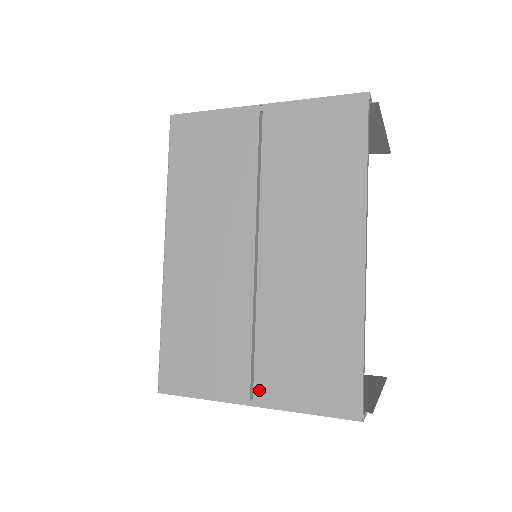
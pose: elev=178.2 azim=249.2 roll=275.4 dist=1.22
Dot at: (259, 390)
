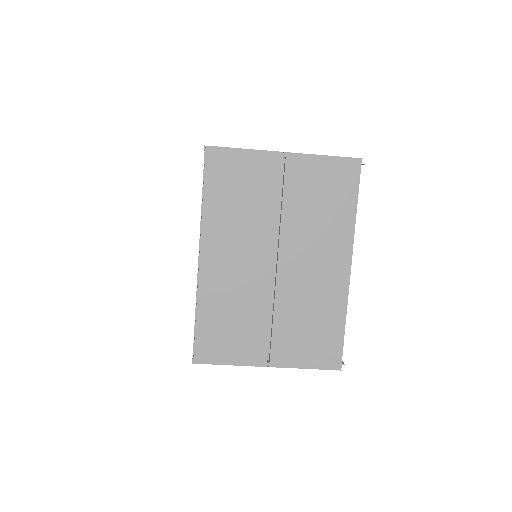
Dot at: (274, 356)
